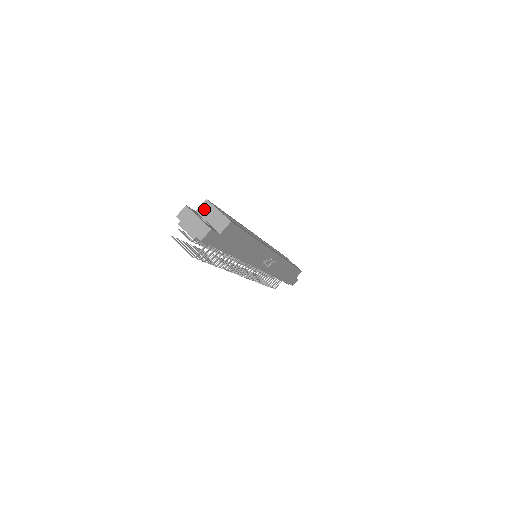
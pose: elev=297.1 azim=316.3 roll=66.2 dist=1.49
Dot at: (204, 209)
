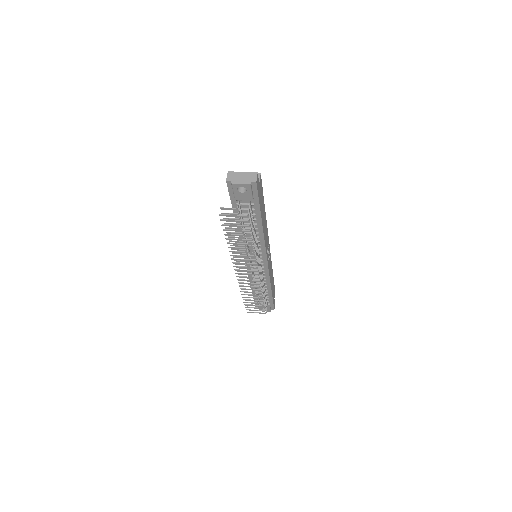
Dot at: occluded
